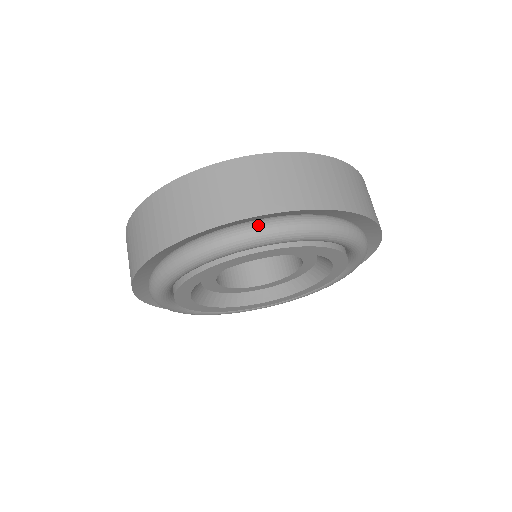
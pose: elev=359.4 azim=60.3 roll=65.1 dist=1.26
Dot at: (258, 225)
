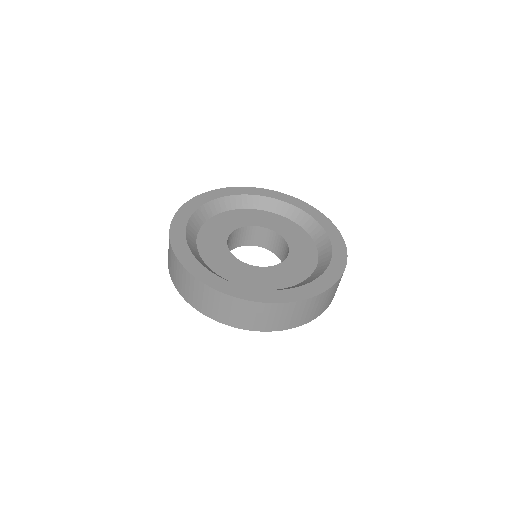
Dot at: occluded
